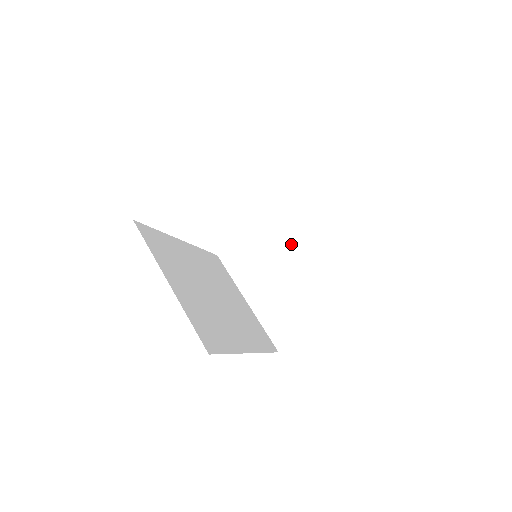
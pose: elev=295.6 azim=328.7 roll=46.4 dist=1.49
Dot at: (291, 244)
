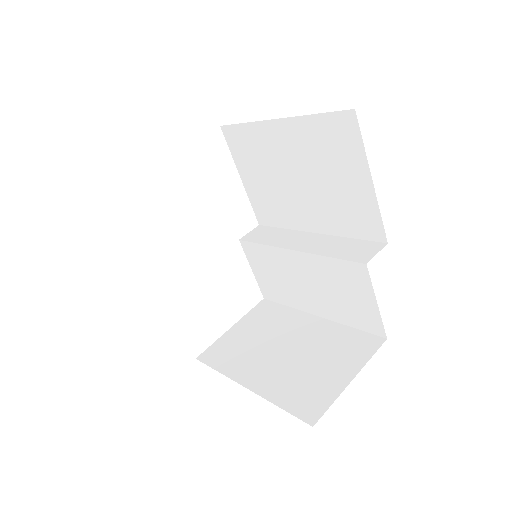
Dot at: (293, 315)
